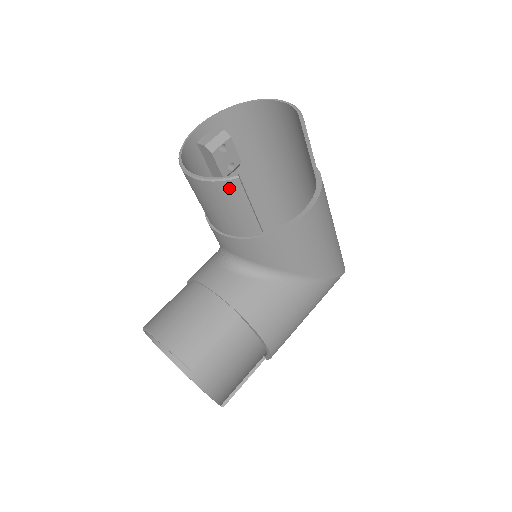
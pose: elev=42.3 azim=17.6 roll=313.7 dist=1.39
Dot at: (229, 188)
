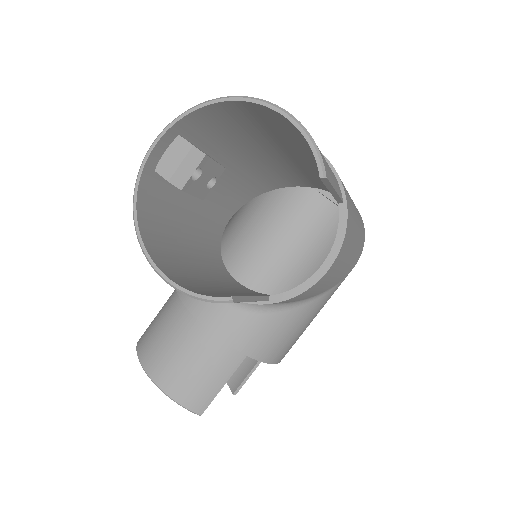
Dot at: occluded
